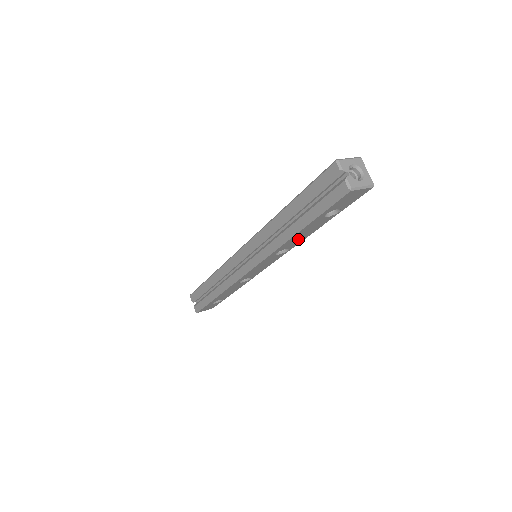
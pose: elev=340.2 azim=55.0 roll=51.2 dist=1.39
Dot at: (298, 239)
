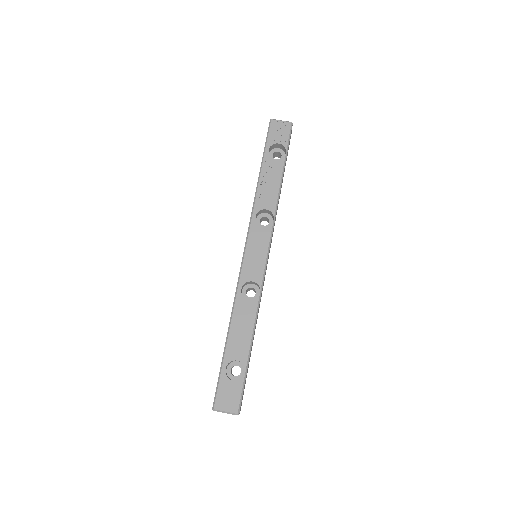
Dot at: occluded
